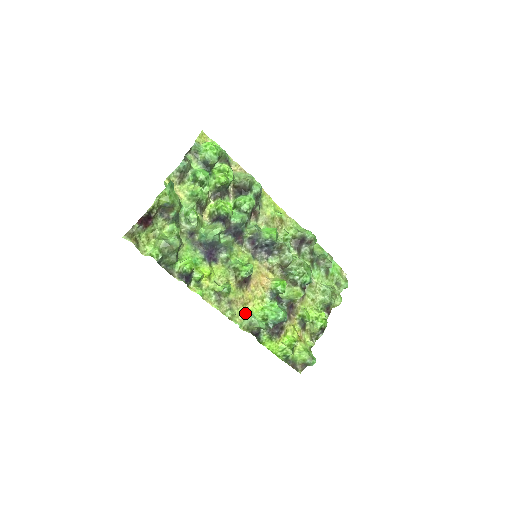
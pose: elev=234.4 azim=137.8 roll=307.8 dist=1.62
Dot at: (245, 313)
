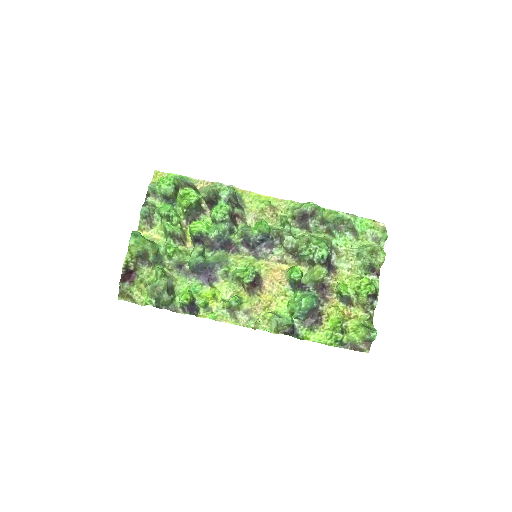
Dot at: (267, 316)
